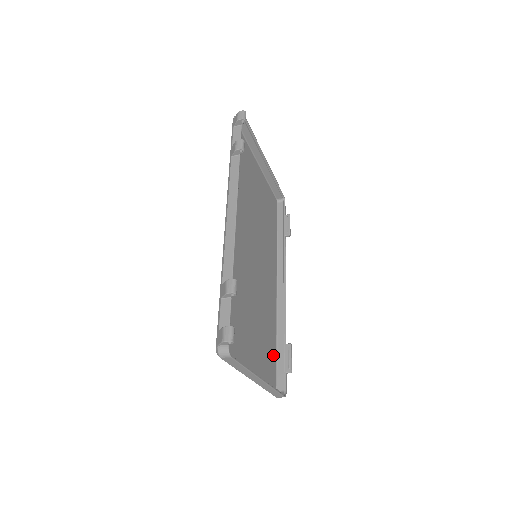
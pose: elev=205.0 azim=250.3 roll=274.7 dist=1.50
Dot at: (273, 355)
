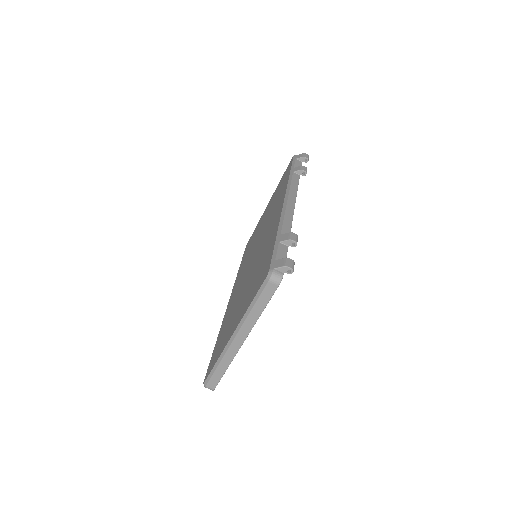
Dot at: occluded
